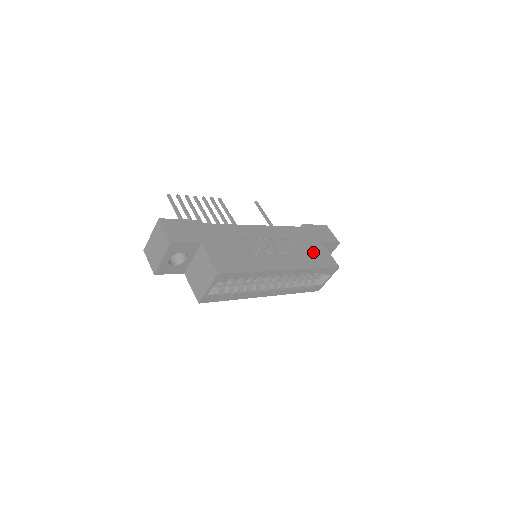
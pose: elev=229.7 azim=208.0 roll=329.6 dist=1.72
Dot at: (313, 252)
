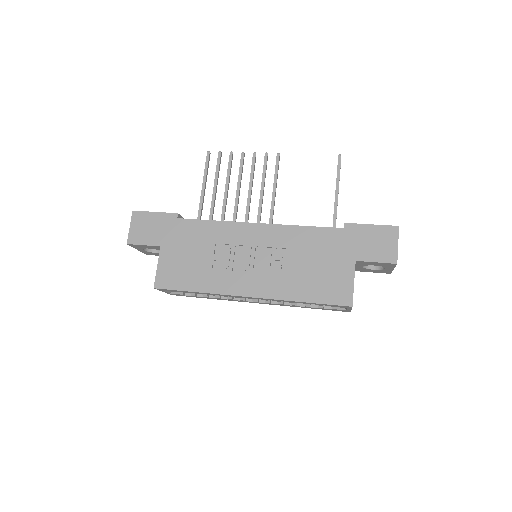
Dot at: (321, 275)
